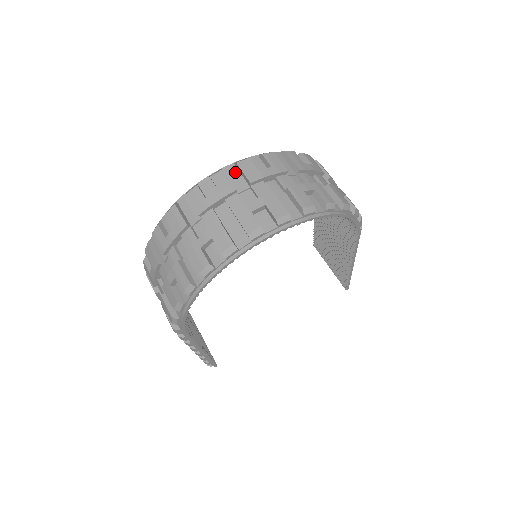
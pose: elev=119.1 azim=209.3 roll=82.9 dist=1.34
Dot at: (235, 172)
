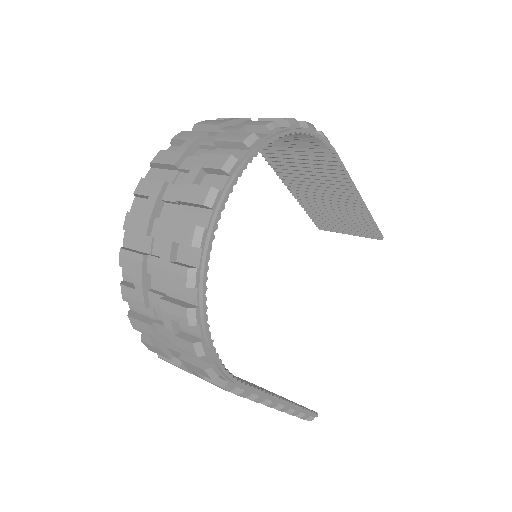
Dot at: (156, 172)
